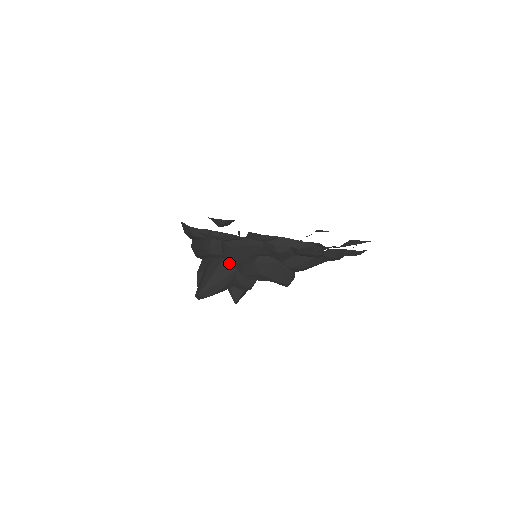
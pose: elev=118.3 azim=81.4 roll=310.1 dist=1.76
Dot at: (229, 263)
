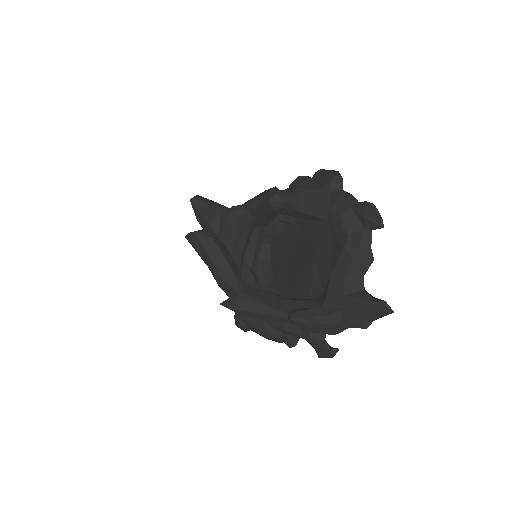
Dot at: occluded
